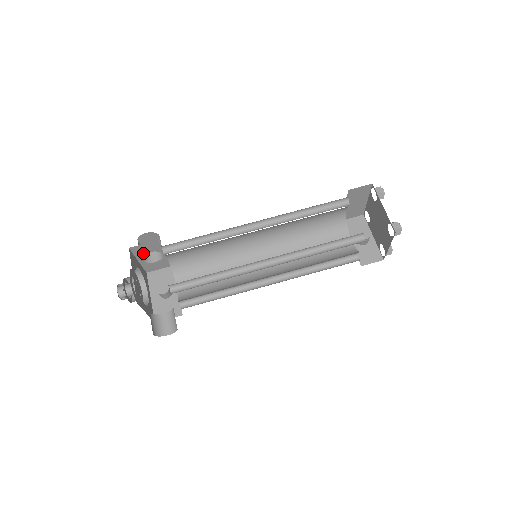
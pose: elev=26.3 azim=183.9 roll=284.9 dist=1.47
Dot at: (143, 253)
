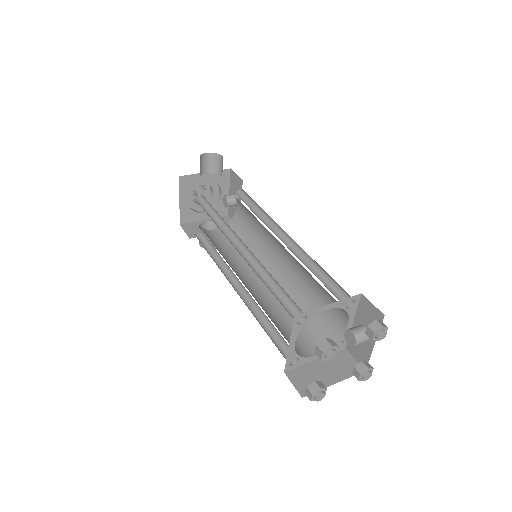
Dot at: occluded
